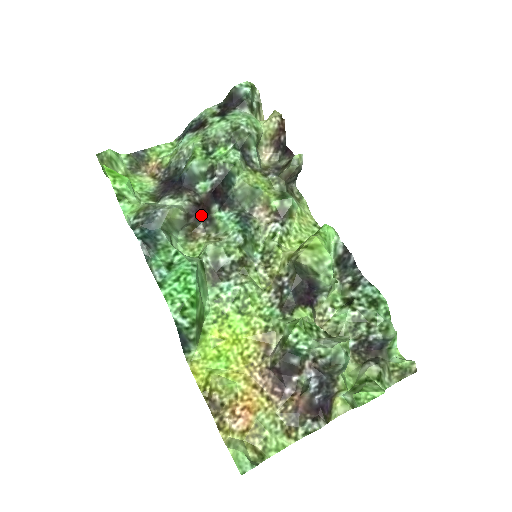
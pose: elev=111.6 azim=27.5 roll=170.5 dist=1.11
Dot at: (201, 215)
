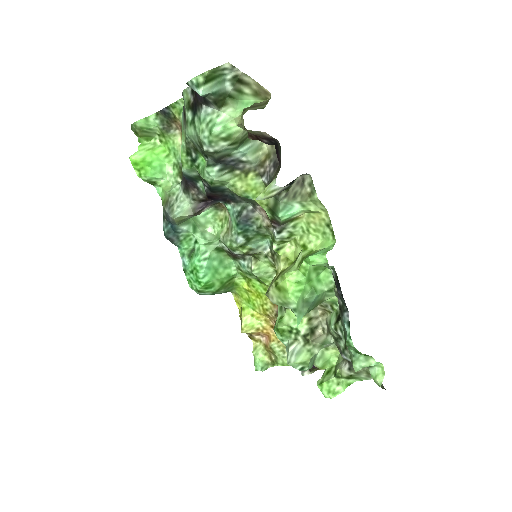
Dot at: occluded
